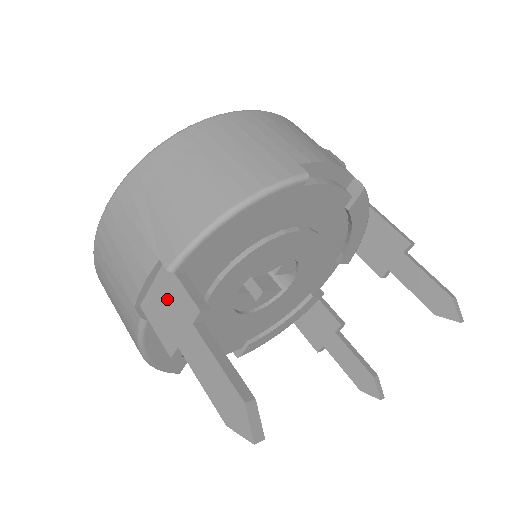
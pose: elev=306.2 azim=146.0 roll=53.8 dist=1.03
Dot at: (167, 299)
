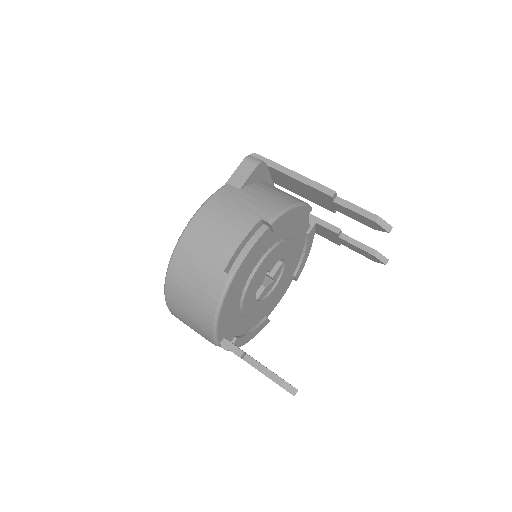
Dot at: occluded
